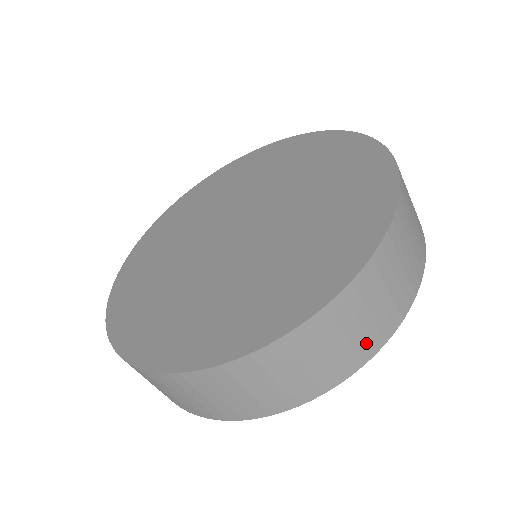
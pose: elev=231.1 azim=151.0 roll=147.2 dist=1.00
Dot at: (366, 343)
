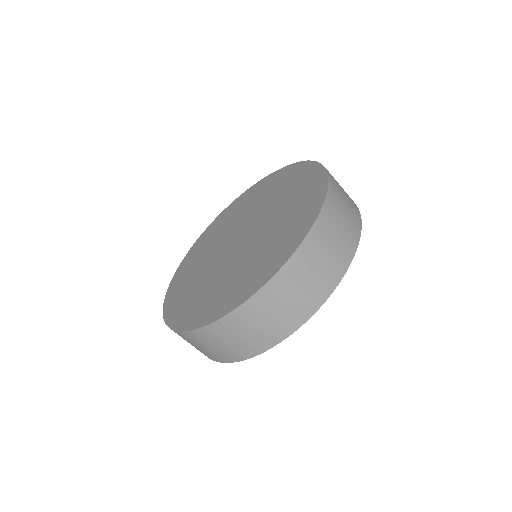
Dot at: (352, 230)
